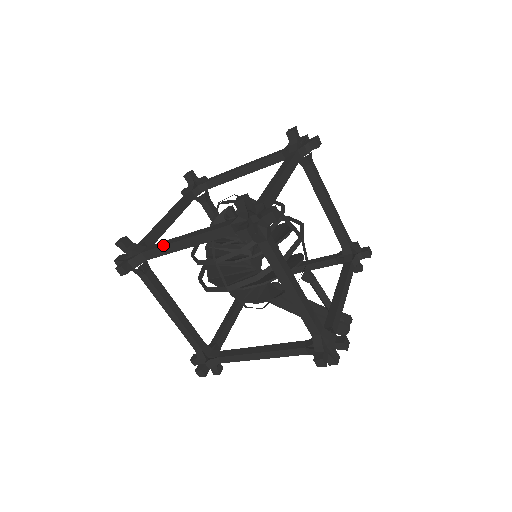
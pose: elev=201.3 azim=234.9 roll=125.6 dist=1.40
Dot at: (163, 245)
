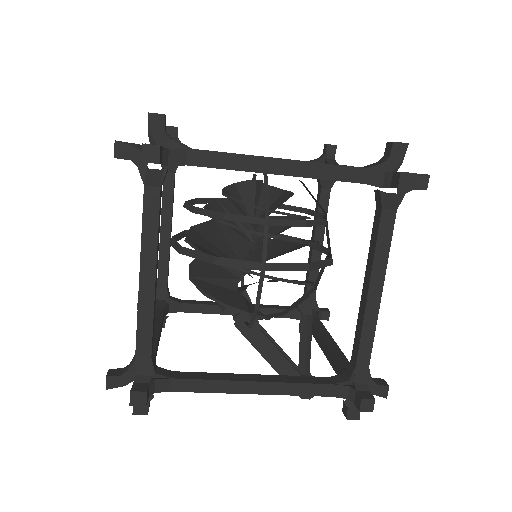
Dot at: occluded
